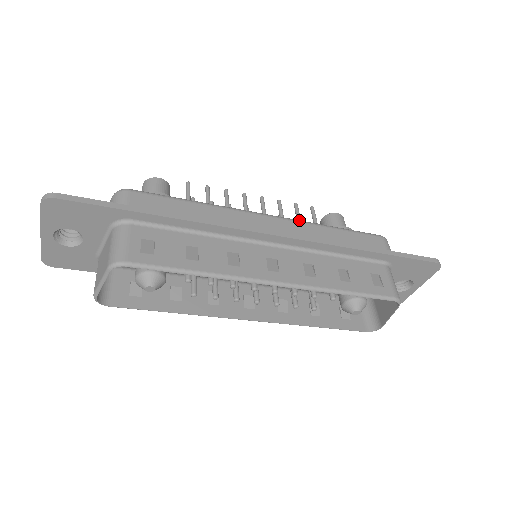
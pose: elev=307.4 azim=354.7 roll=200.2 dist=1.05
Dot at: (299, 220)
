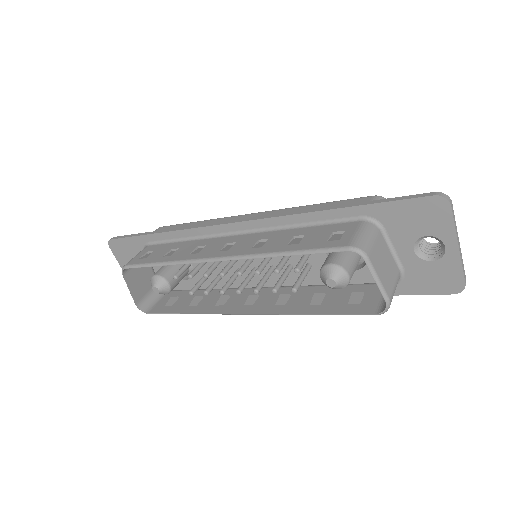
Dot at: (280, 209)
